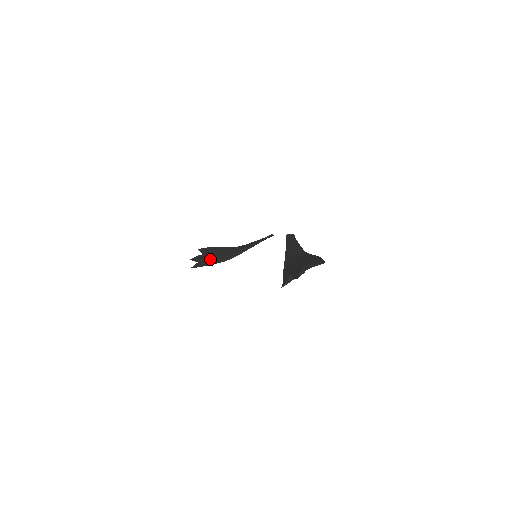
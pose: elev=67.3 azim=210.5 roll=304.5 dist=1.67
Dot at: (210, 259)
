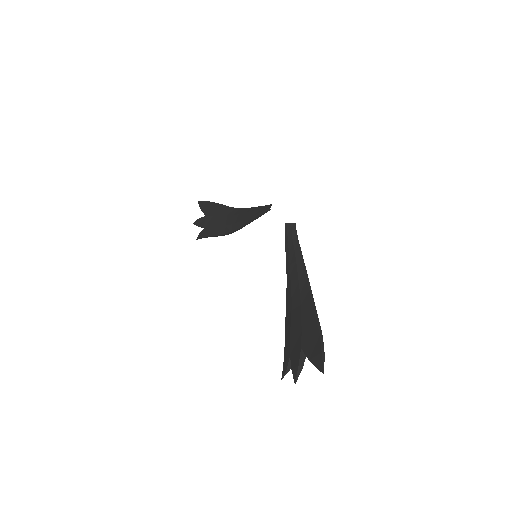
Dot at: (212, 229)
